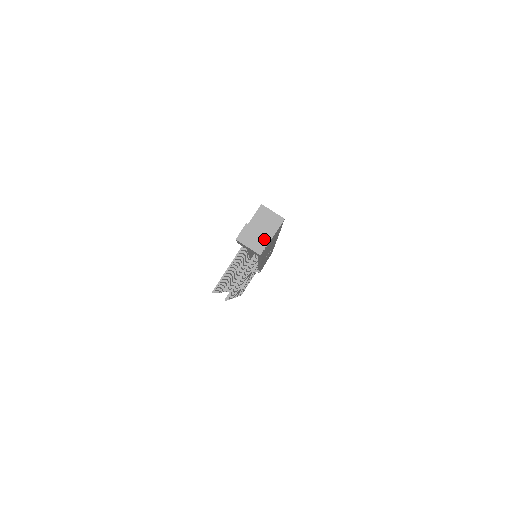
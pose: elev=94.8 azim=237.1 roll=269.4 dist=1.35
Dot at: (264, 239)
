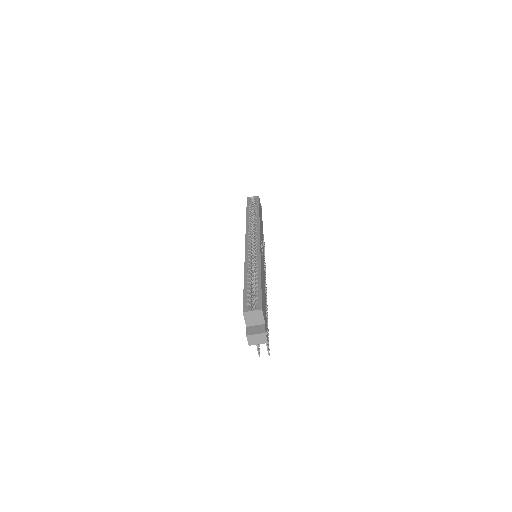
Dot at: (262, 335)
